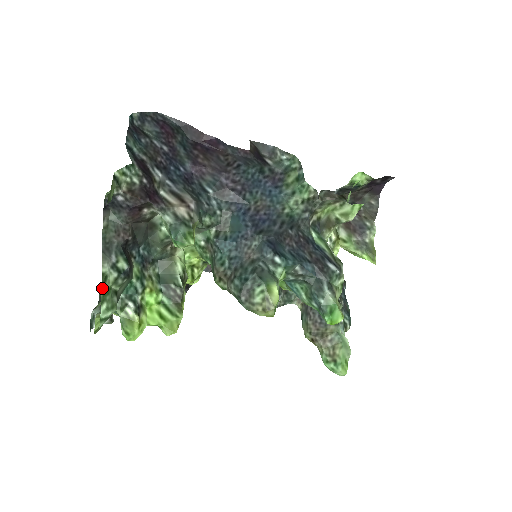
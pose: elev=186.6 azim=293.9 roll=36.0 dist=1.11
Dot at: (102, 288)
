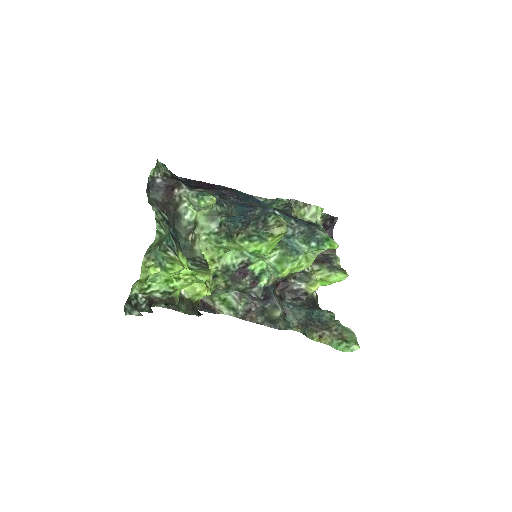
Dot at: (155, 214)
